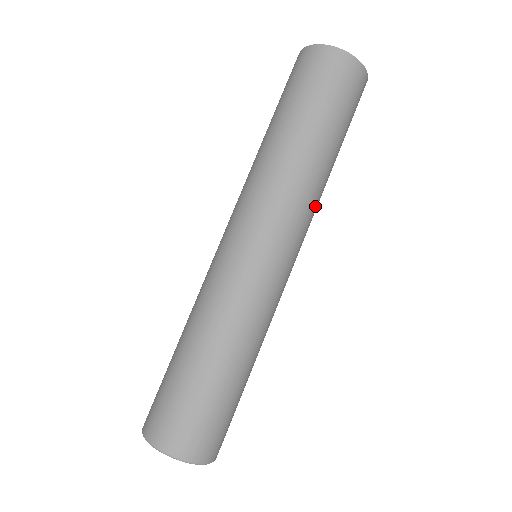
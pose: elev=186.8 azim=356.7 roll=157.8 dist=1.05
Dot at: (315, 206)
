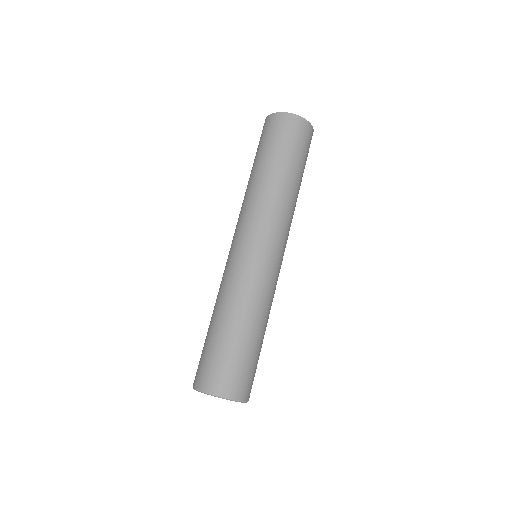
Dot at: (276, 207)
